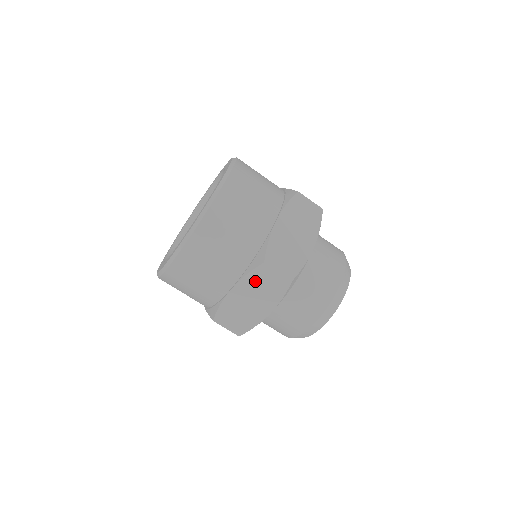
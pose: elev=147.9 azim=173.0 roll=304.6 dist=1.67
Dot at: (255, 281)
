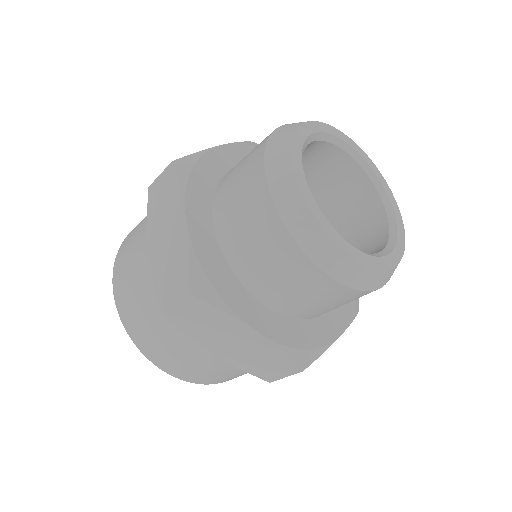
Dot at: (155, 212)
